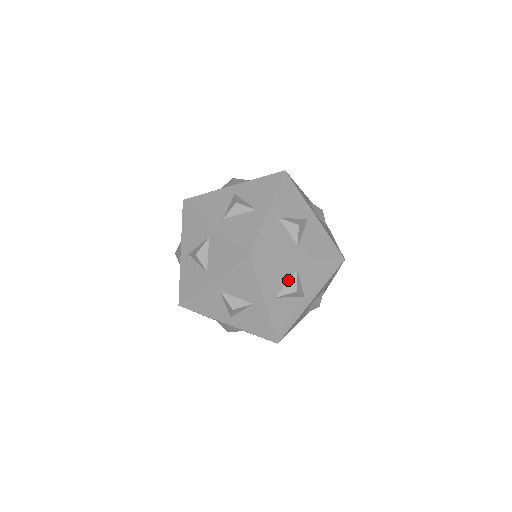
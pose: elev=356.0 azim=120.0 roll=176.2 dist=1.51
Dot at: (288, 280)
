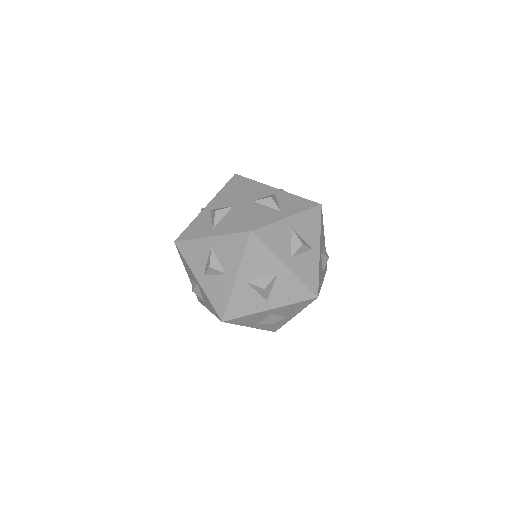
Dot at: occluded
